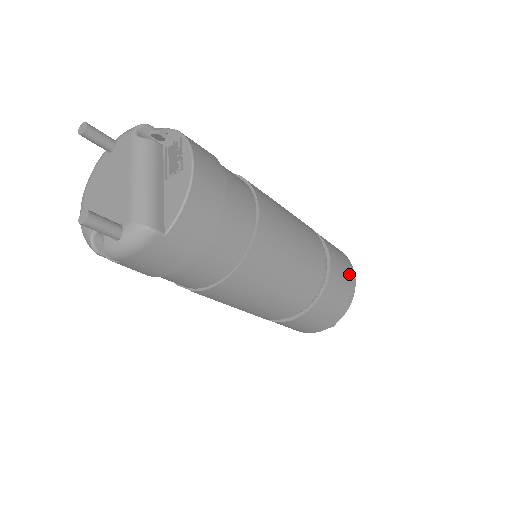
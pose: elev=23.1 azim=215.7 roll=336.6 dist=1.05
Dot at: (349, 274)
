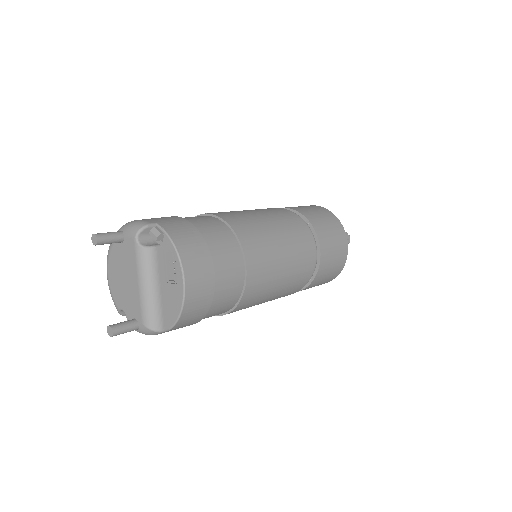
Dot at: (341, 253)
